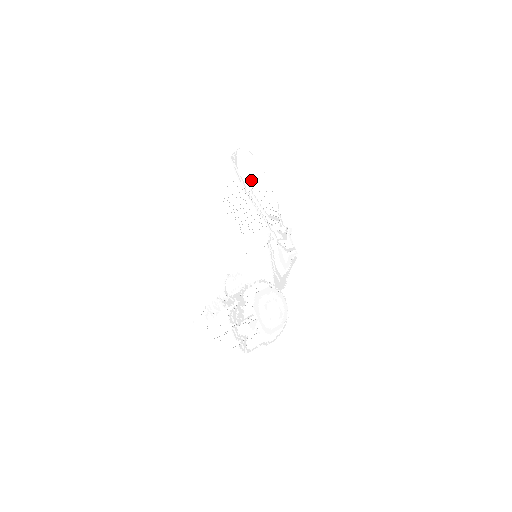
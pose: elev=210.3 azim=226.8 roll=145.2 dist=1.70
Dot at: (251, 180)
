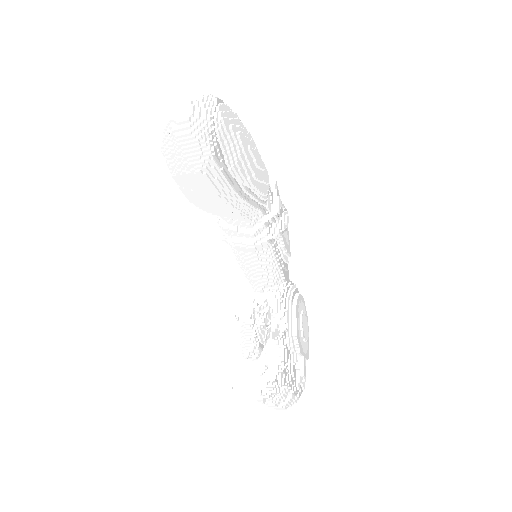
Dot at: (248, 175)
